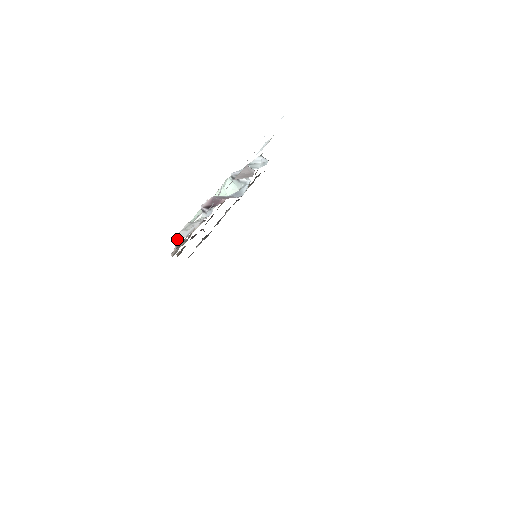
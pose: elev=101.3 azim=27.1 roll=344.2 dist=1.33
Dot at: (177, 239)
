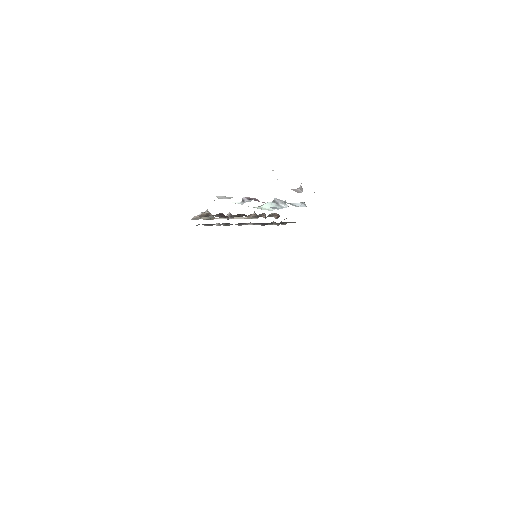
Dot at: (217, 197)
